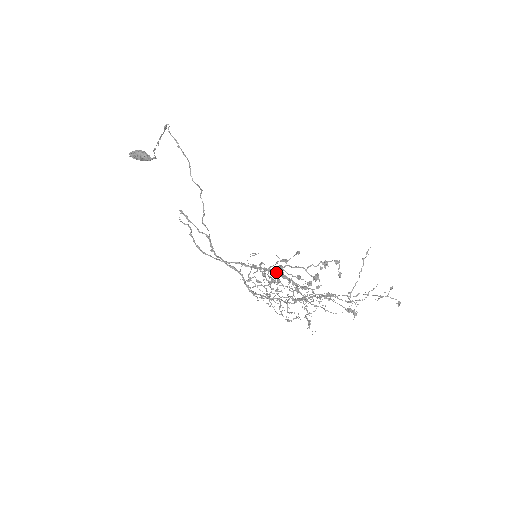
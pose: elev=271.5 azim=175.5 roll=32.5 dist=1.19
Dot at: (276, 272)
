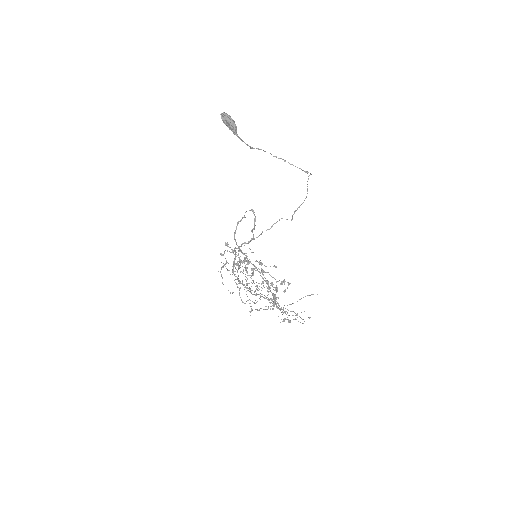
Dot at: (256, 270)
